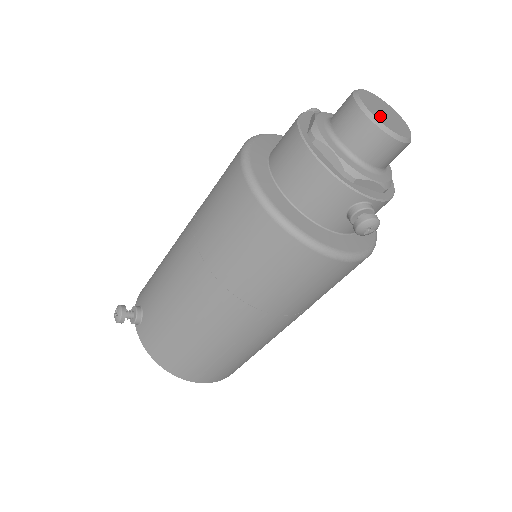
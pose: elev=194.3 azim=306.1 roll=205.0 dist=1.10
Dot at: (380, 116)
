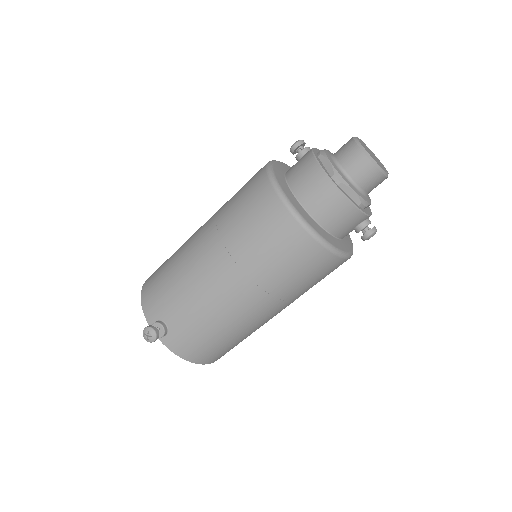
Dot at: (377, 162)
